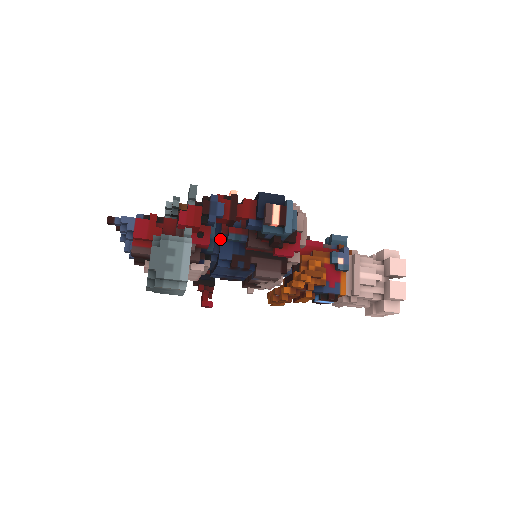
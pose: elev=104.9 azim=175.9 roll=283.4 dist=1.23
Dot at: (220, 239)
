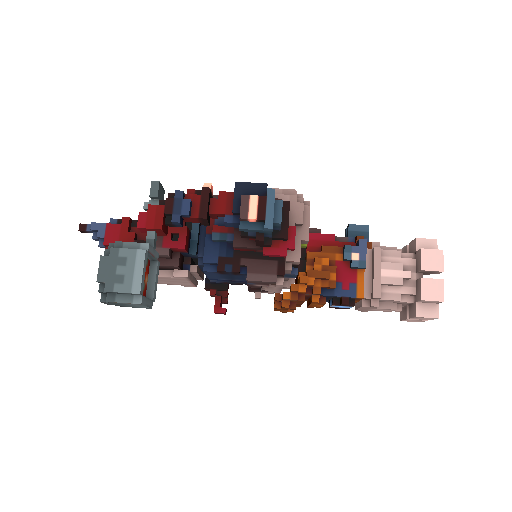
Dot at: (205, 240)
